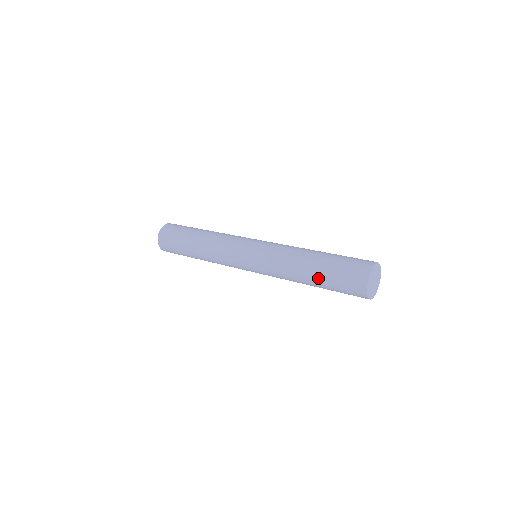
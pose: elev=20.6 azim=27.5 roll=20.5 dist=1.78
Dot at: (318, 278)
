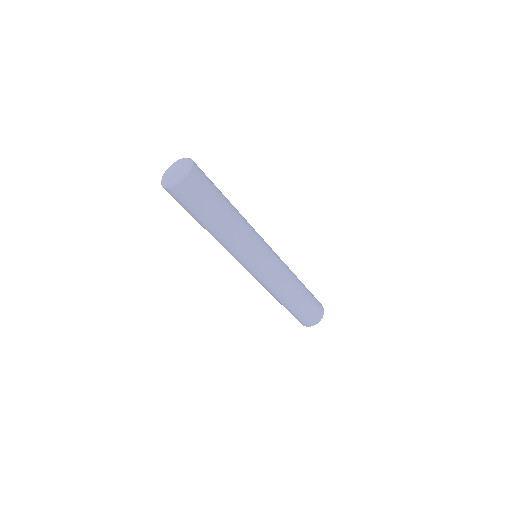
Dot at: (289, 308)
